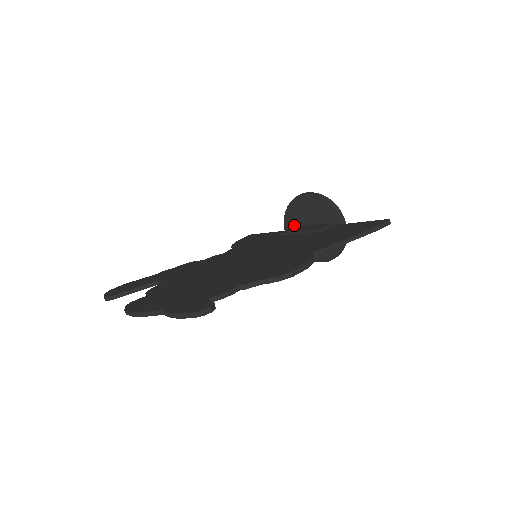
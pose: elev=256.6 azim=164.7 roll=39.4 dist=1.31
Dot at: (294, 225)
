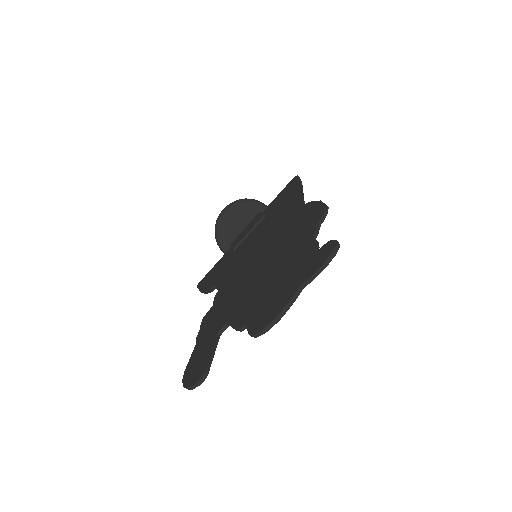
Dot at: (231, 241)
